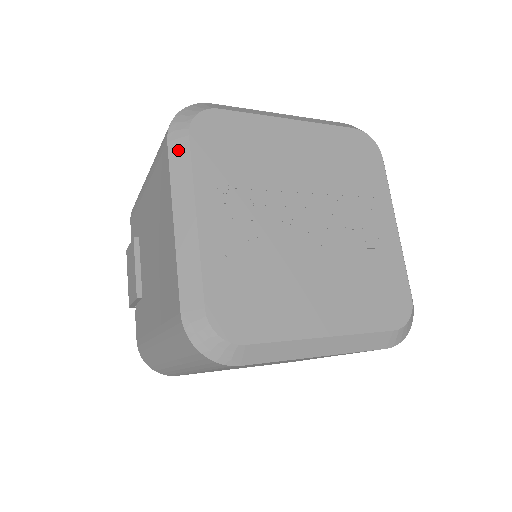
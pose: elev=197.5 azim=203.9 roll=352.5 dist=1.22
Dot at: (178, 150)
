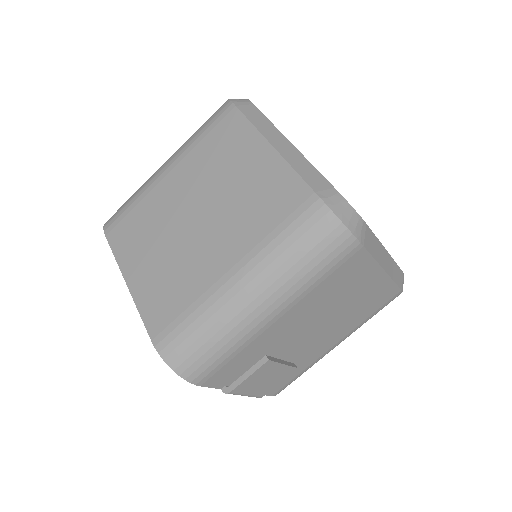
Dot at: occluded
